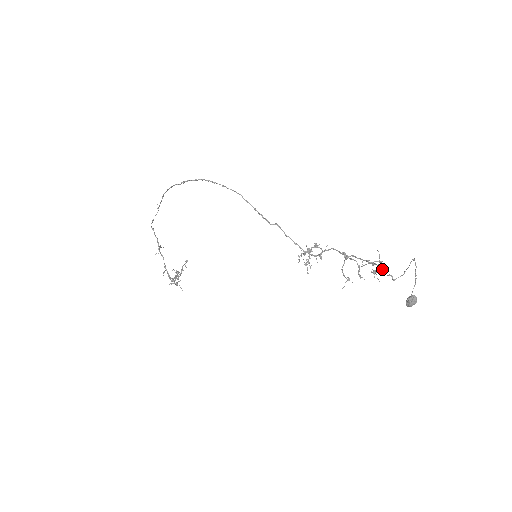
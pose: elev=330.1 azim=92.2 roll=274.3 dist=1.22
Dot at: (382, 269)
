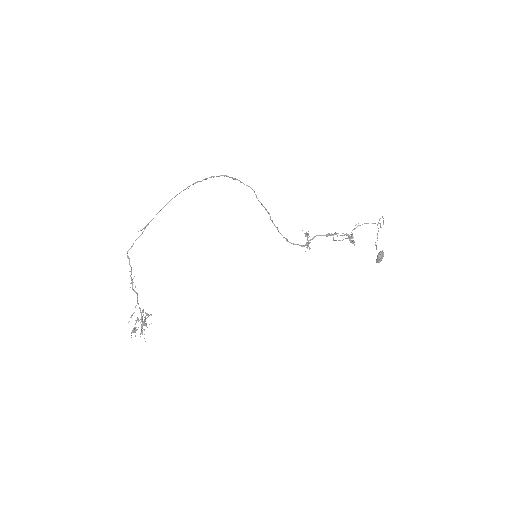
Dot at: (372, 223)
